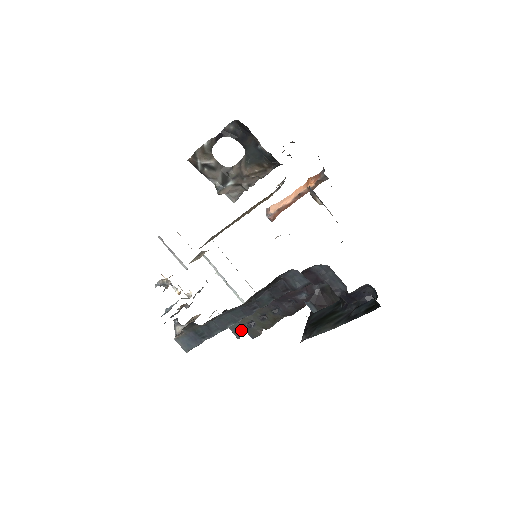
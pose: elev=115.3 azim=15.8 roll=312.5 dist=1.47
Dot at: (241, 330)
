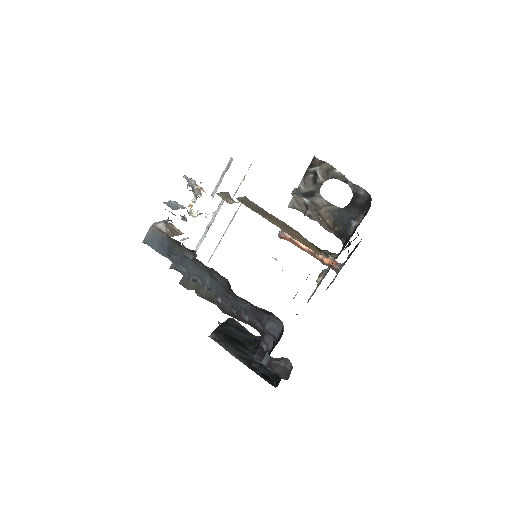
Dot at: (180, 268)
